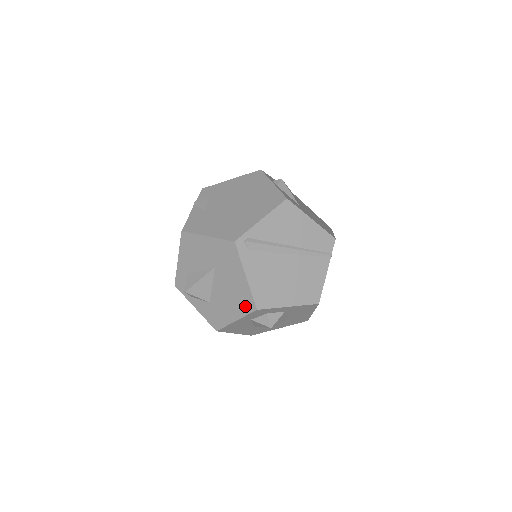
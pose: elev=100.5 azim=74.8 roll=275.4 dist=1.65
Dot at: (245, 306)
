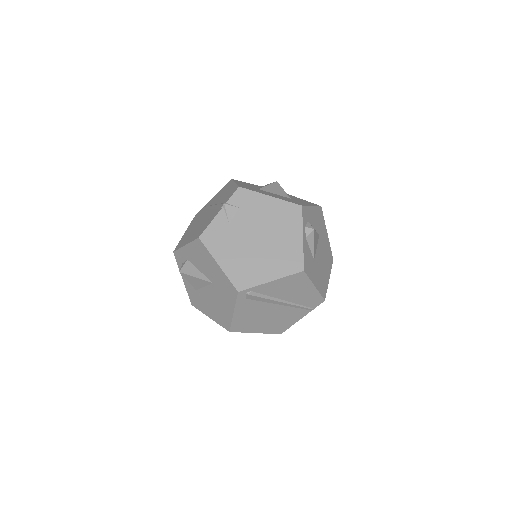
Dot at: (222, 321)
